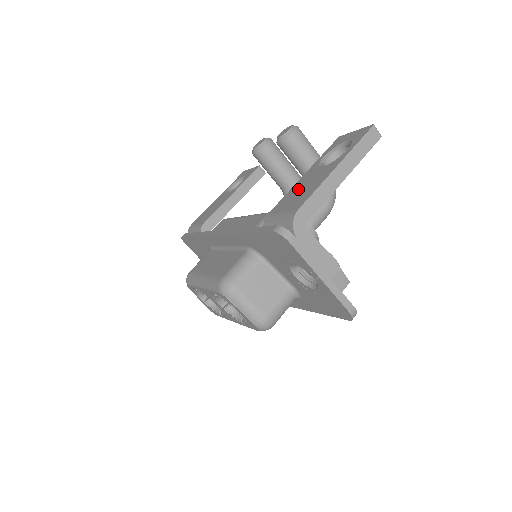
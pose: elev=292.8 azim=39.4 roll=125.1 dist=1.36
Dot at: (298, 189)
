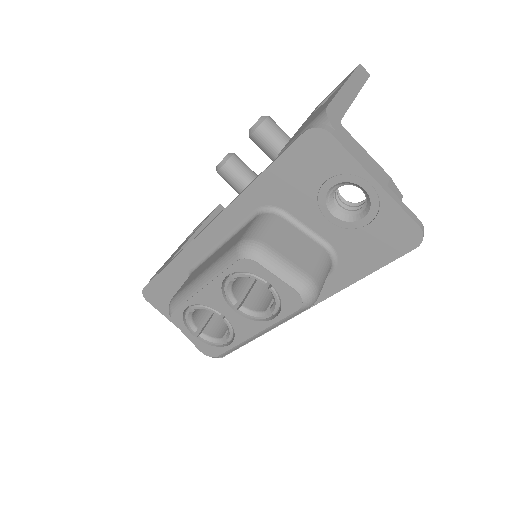
Dot at: (306, 123)
